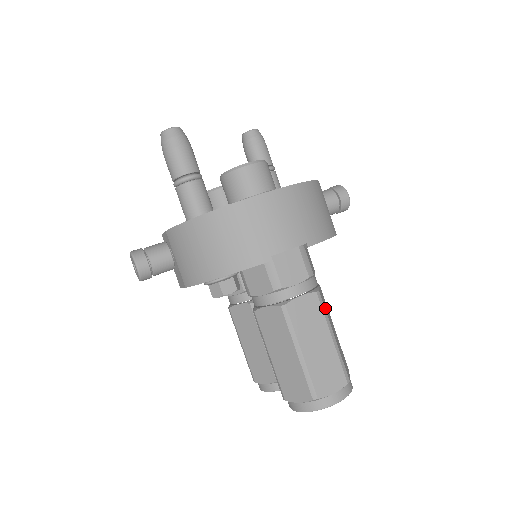
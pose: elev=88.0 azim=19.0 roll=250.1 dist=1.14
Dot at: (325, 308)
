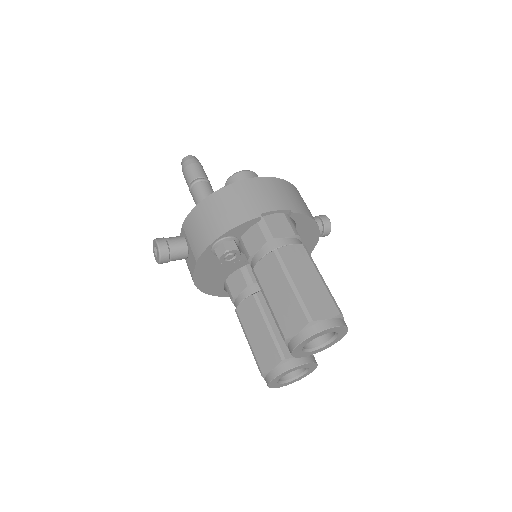
Dot at: (312, 260)
